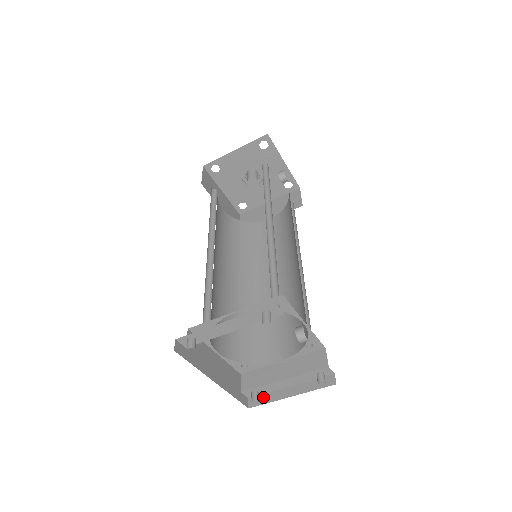
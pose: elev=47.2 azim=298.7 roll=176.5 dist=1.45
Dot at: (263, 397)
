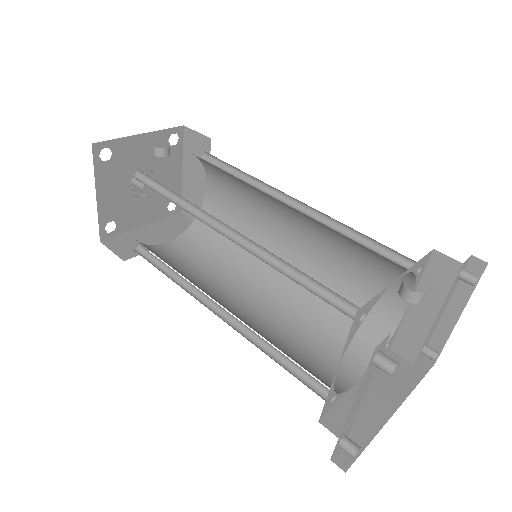
Dot at: (434, 342)
